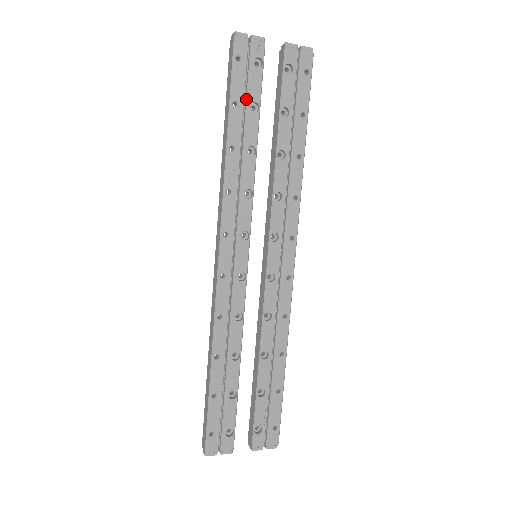
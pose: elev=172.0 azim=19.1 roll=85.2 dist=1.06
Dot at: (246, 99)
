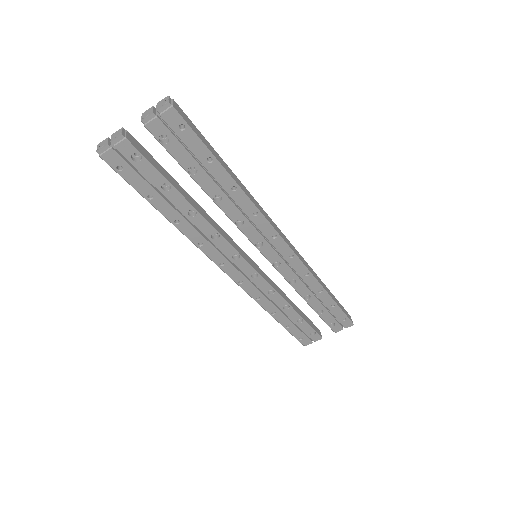
Dot at: (154, 187)
